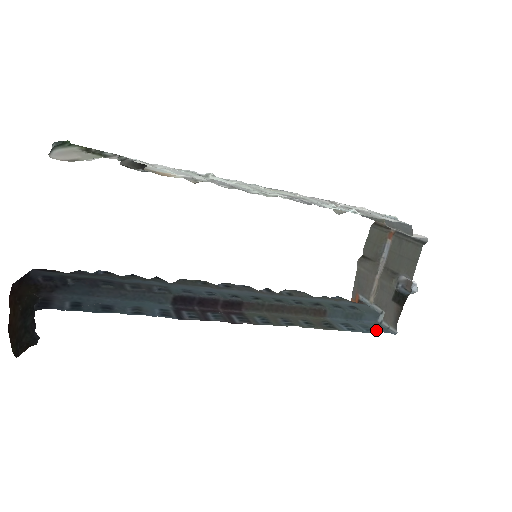
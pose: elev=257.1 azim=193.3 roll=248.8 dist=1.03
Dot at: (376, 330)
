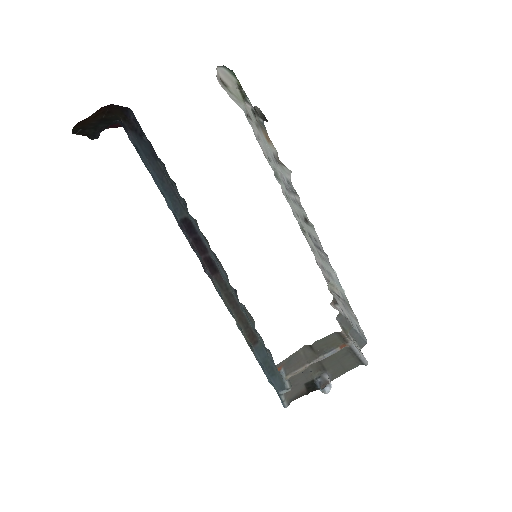
Dot at: occluded
